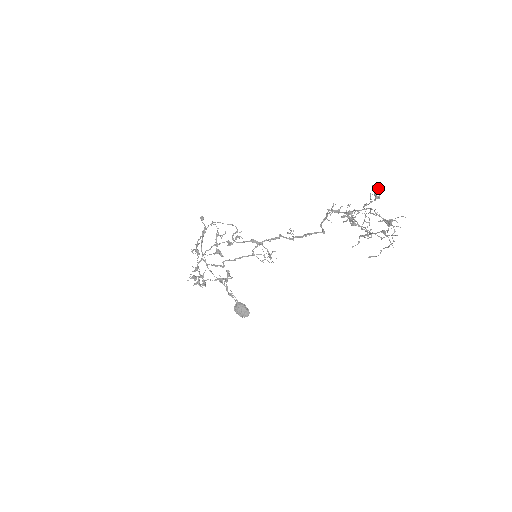
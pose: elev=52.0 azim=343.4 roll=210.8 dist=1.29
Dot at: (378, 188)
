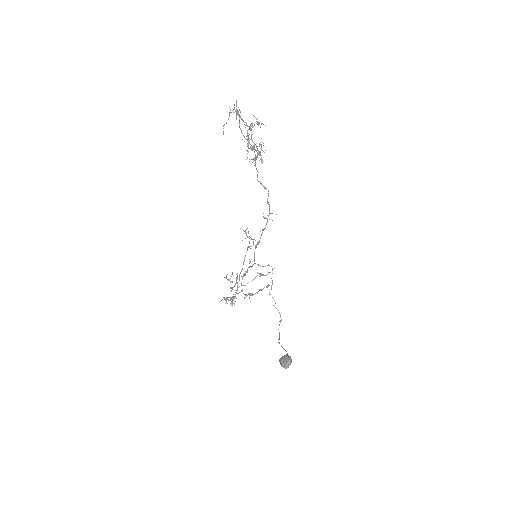
Dot at: occluded
